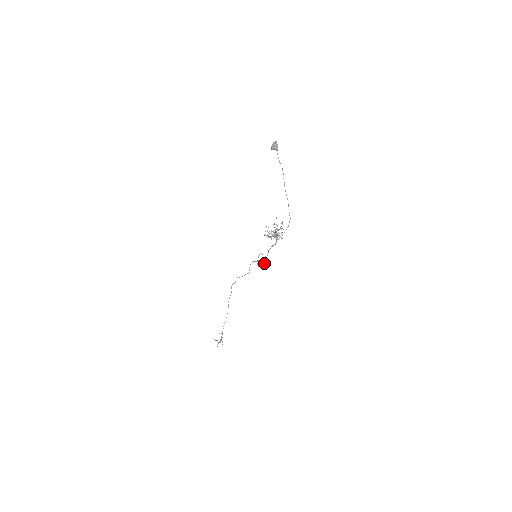
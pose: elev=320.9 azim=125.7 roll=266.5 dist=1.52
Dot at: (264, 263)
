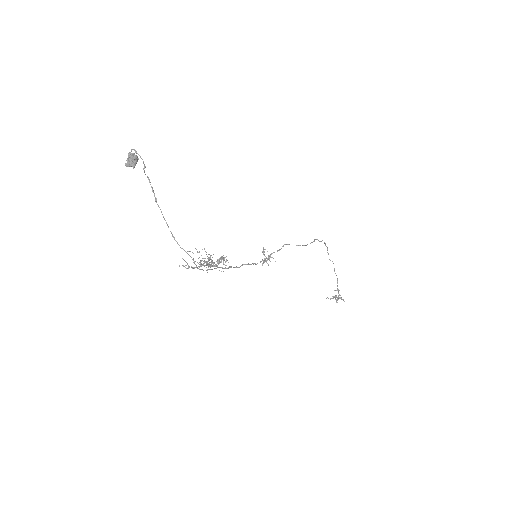
Dot at: occluded
